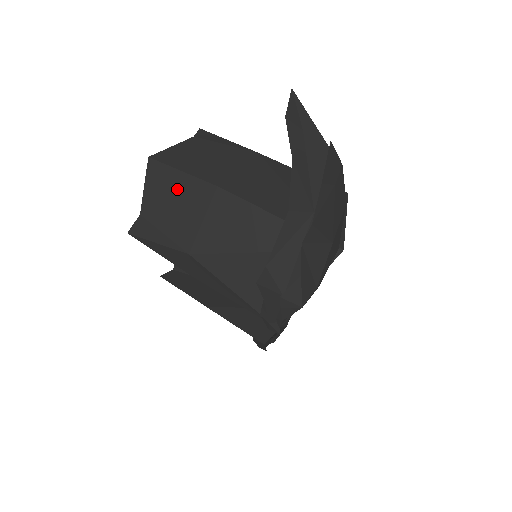
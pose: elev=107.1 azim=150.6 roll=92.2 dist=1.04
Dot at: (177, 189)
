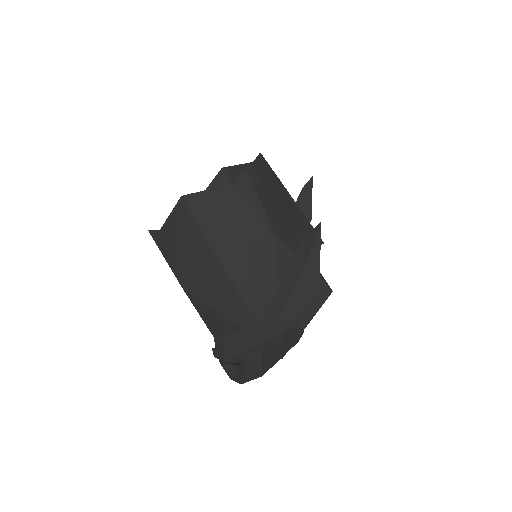
Dot at: (192, 238)
